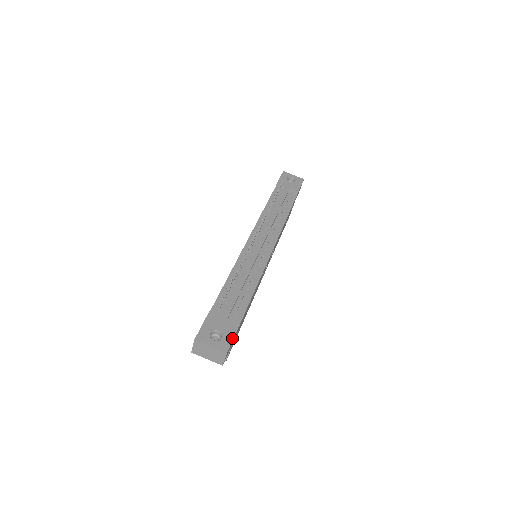
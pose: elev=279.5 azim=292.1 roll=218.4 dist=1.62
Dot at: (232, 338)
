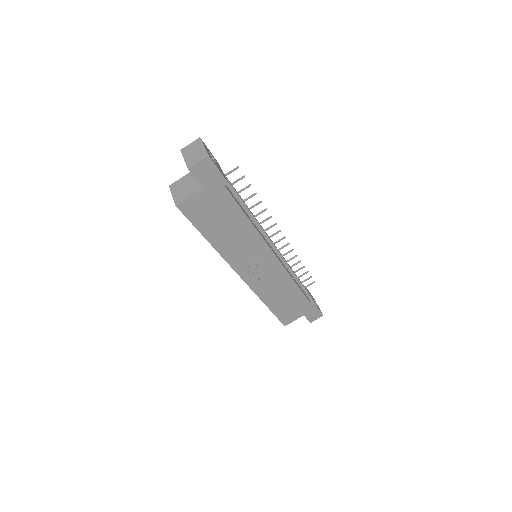
Dot at: (218, 168)
